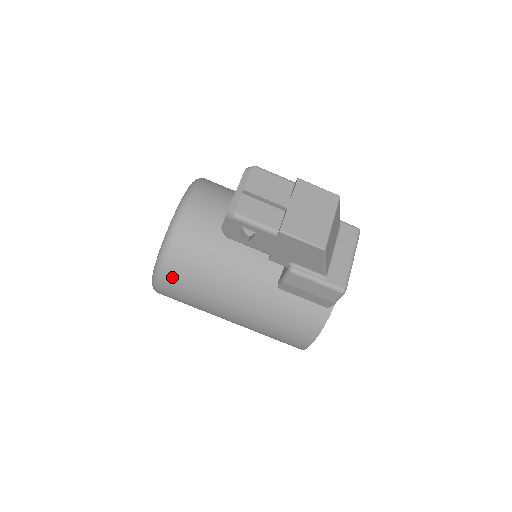
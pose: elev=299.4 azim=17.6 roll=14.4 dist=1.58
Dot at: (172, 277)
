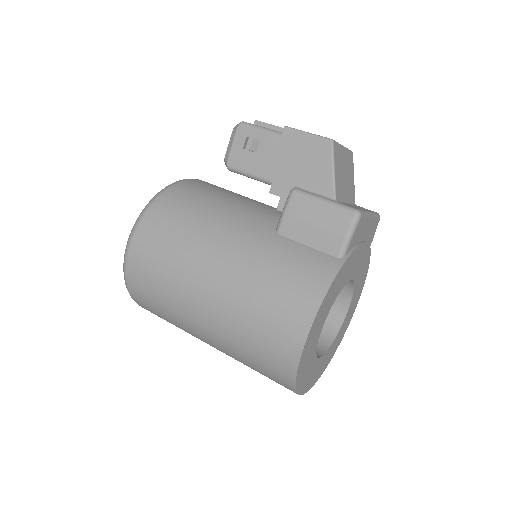
Dot at: (153, 220)
